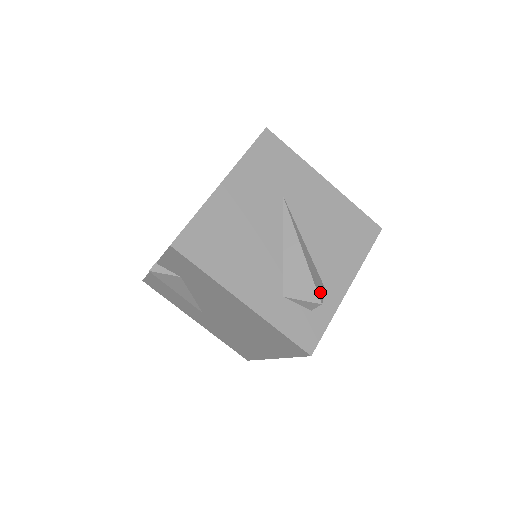
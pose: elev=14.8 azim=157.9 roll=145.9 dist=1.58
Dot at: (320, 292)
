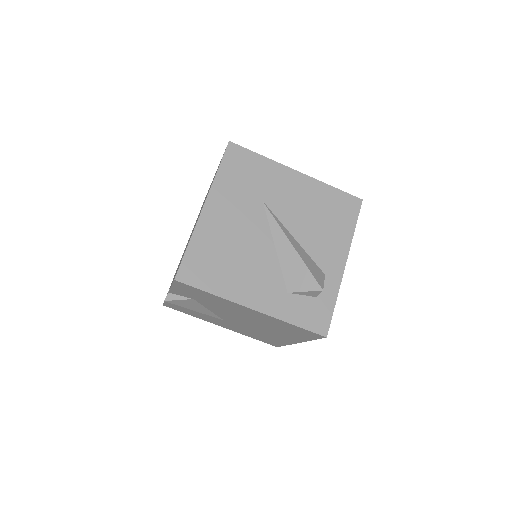
Dot at: (319, 279)
